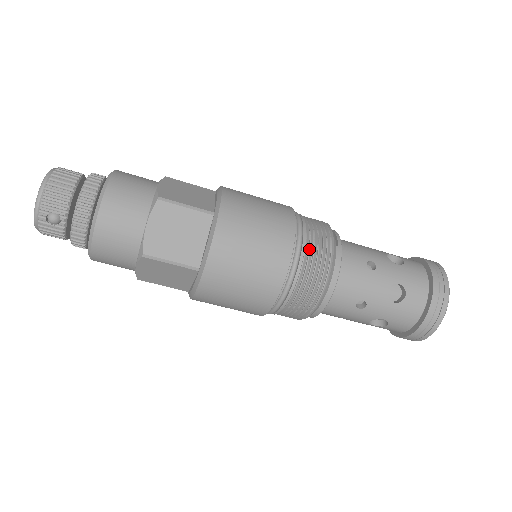
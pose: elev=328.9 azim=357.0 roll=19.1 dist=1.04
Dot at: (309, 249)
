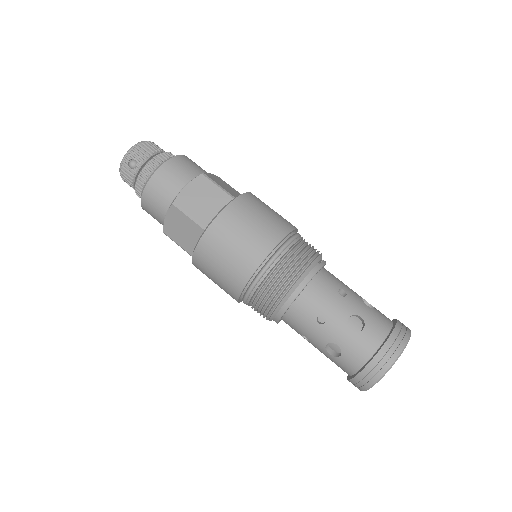
Dot at: (294, 252)
